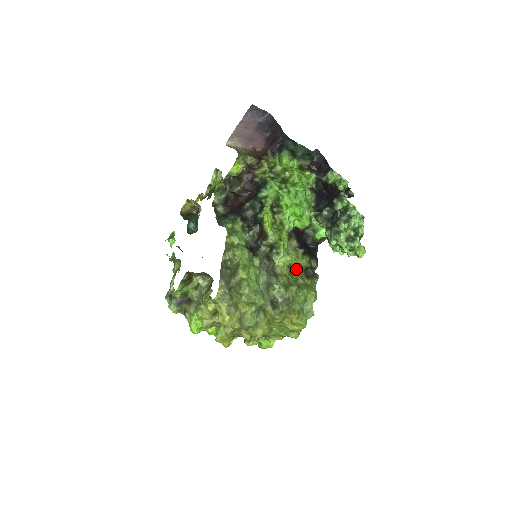
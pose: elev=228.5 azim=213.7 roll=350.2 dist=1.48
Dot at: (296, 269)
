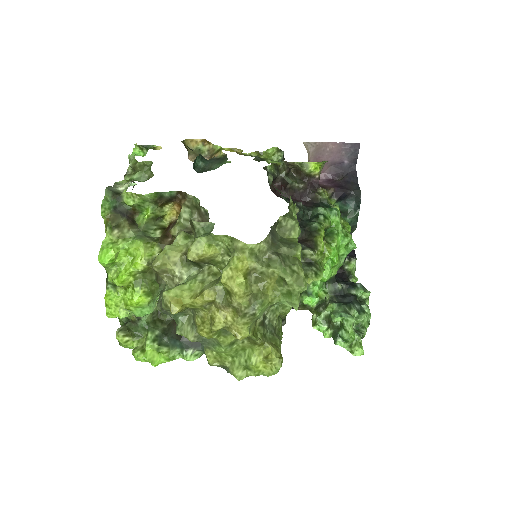
Dot at: occluded
